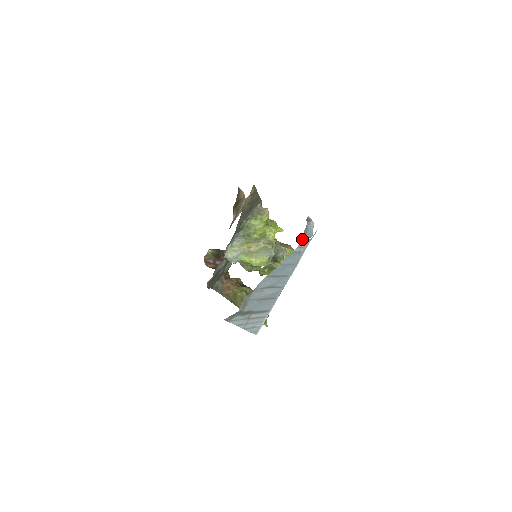
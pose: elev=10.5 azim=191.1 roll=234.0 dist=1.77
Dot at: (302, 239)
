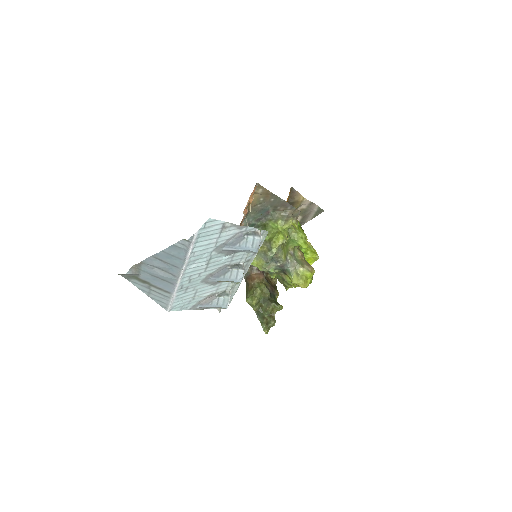
Dot at: (229, 246)
